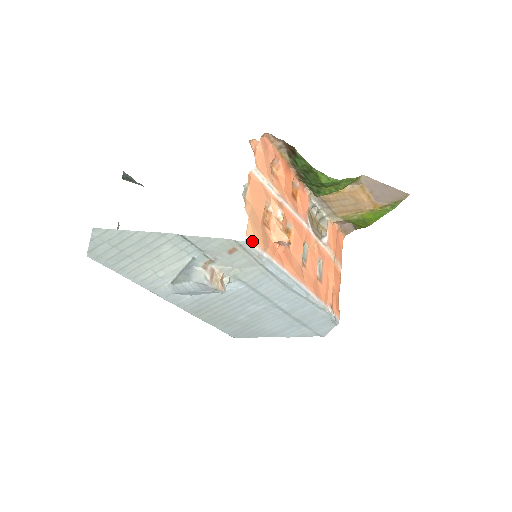
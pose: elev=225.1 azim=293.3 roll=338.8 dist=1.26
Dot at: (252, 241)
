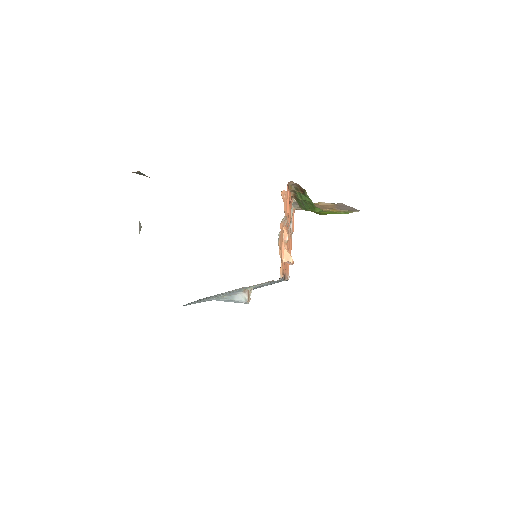
Dot at: (282, 276)
